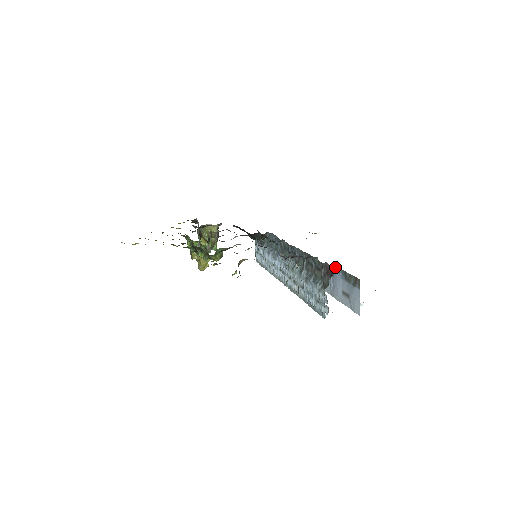
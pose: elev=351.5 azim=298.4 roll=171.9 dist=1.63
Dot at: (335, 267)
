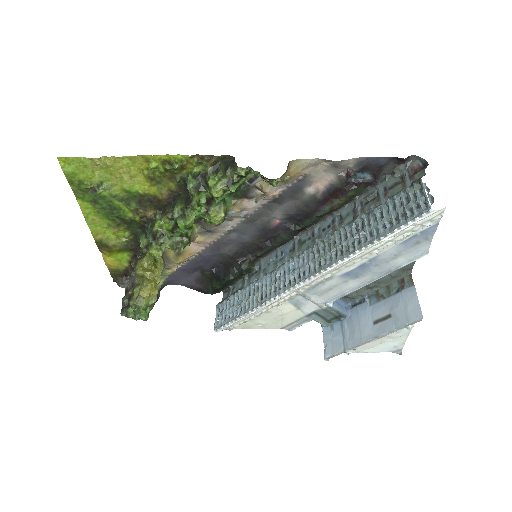
Dot at: (355, 299)
